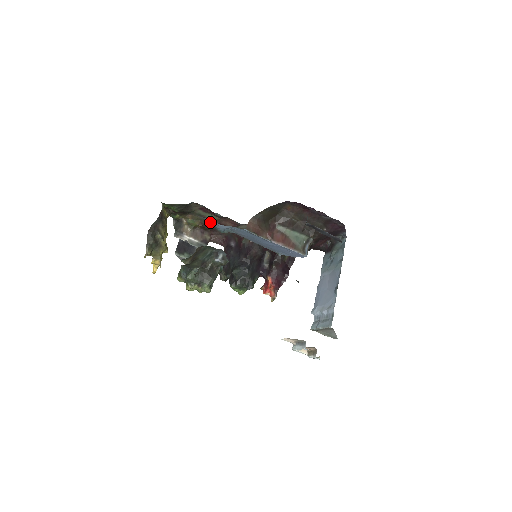
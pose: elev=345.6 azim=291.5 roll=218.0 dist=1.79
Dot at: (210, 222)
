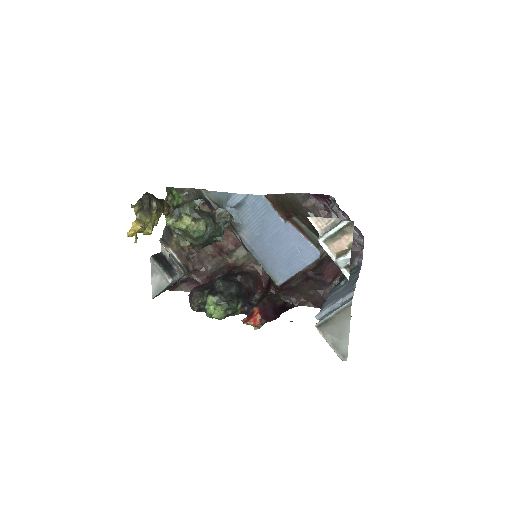
Dot at: (220, 199)
